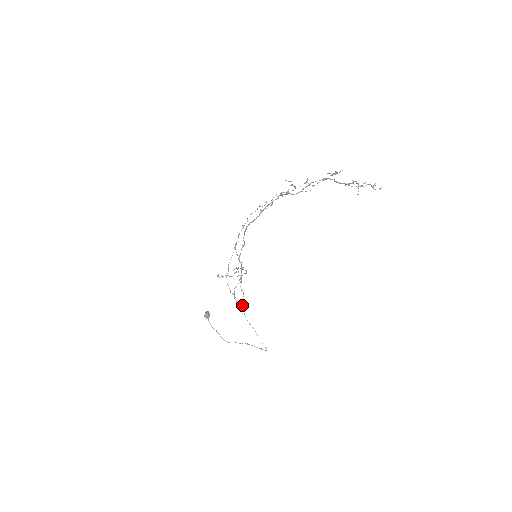
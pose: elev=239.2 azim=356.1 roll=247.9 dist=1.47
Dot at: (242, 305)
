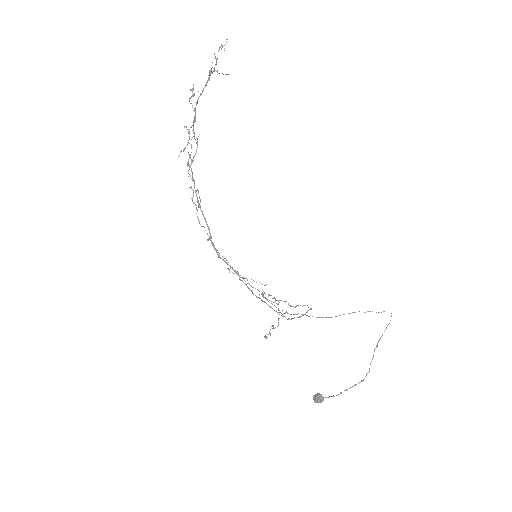
Dot at: occluded
